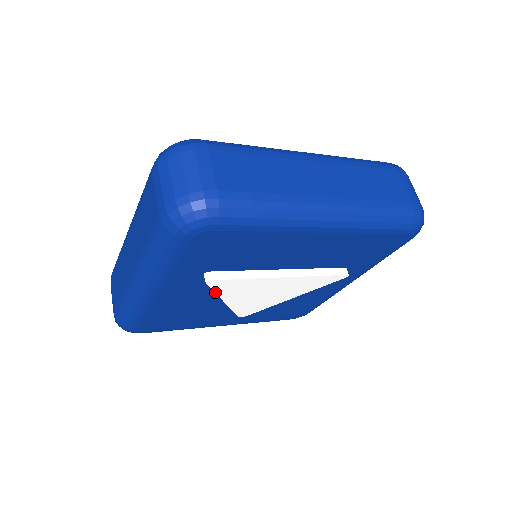
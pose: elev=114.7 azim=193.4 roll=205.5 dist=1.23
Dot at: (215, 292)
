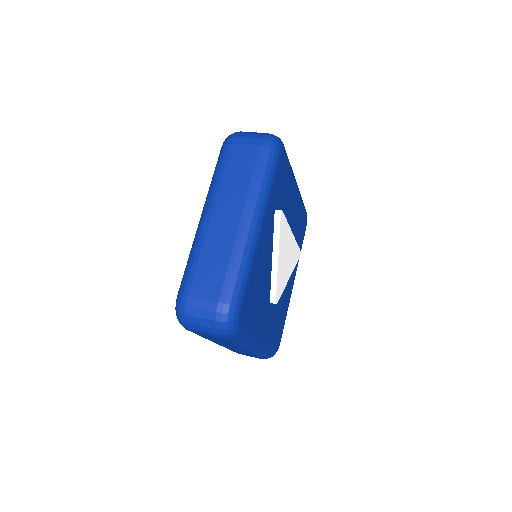
Dot at: (279, 235)
